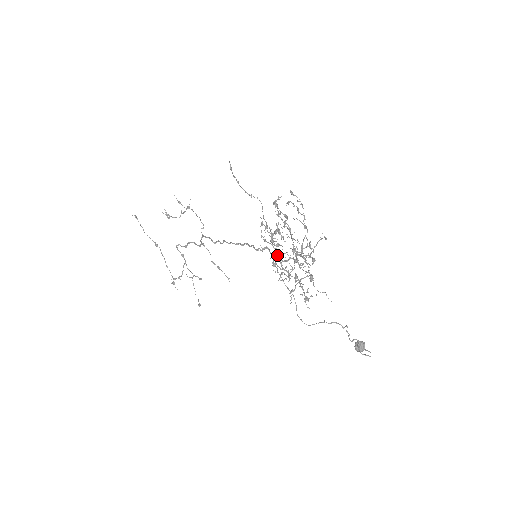
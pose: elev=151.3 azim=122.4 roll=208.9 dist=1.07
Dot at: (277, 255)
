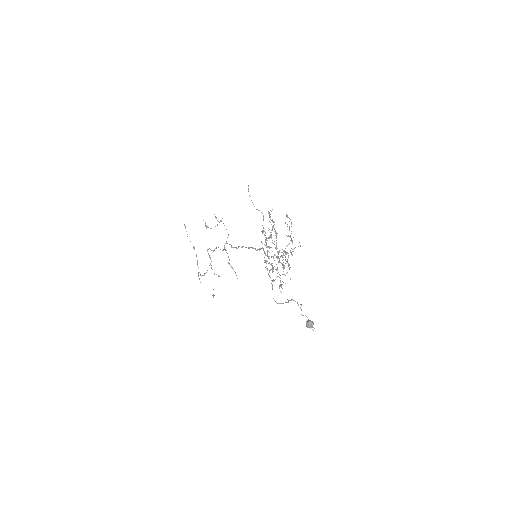
Dot at: (267, 253)
